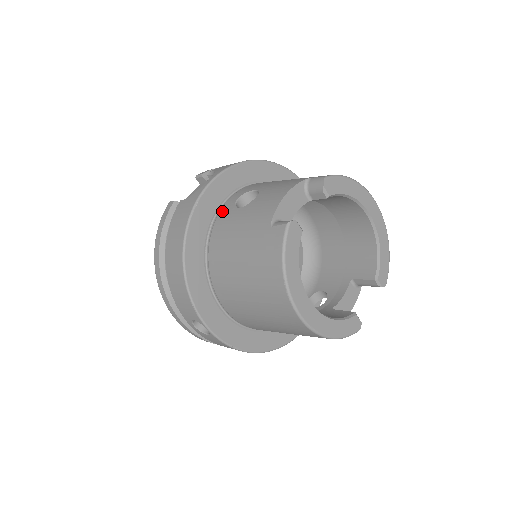
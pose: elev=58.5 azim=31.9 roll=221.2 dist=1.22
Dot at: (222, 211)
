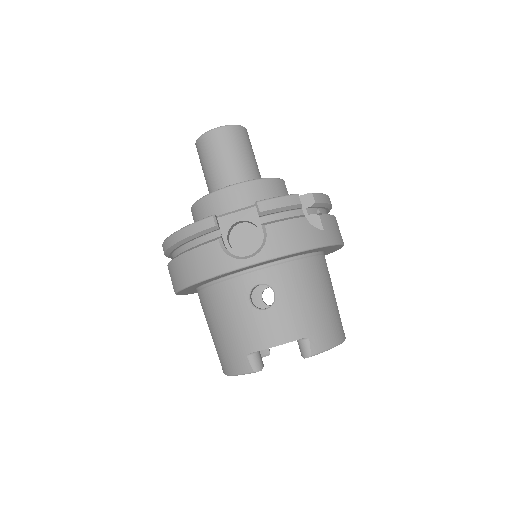
Dot at: (240, 280)
